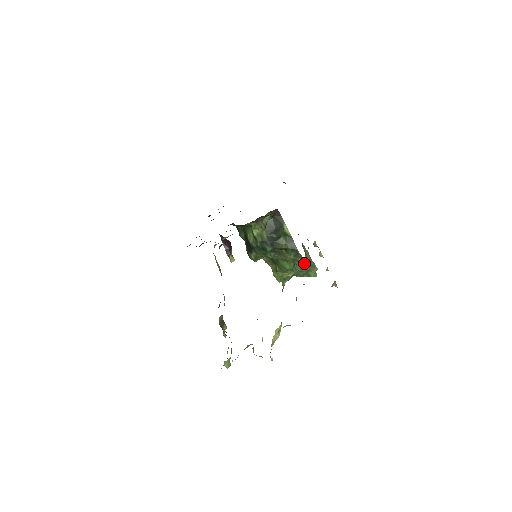
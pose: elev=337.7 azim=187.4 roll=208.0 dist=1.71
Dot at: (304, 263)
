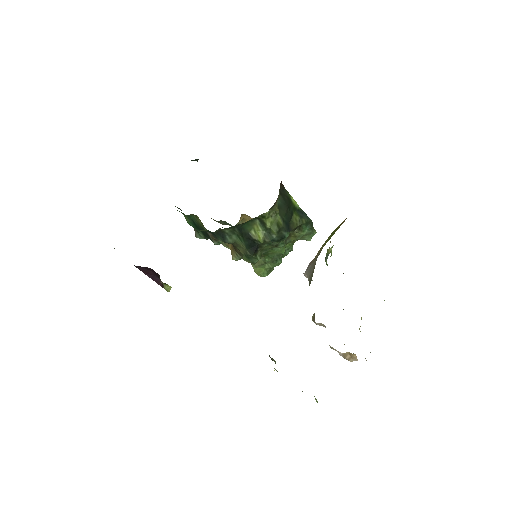
Dot at: occluded
